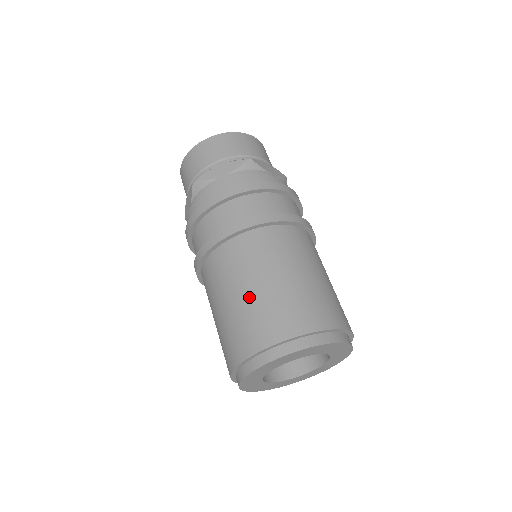
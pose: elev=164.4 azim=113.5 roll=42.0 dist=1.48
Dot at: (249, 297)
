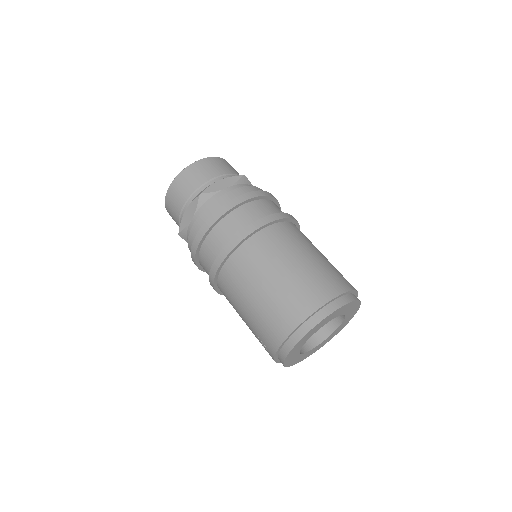
Dot at: (290, 274)
